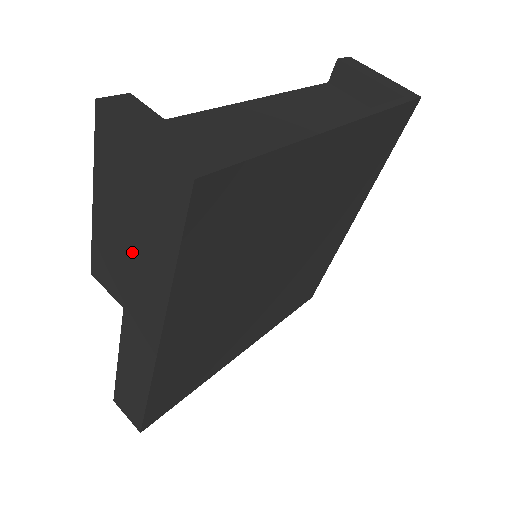
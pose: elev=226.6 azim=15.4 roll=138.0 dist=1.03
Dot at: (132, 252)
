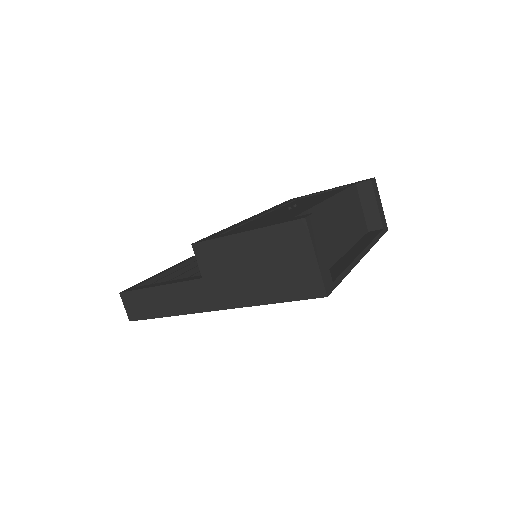
Dot at: (247, 273)
